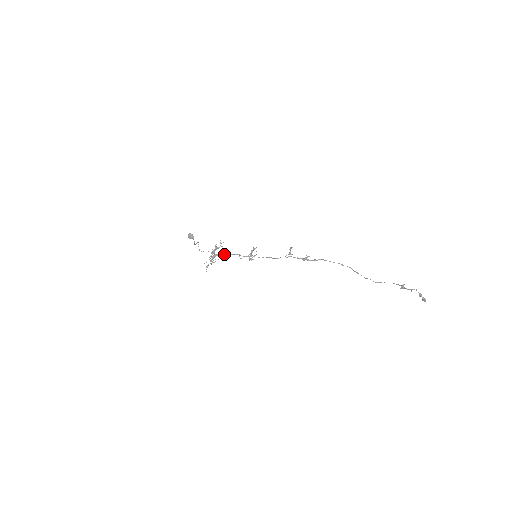
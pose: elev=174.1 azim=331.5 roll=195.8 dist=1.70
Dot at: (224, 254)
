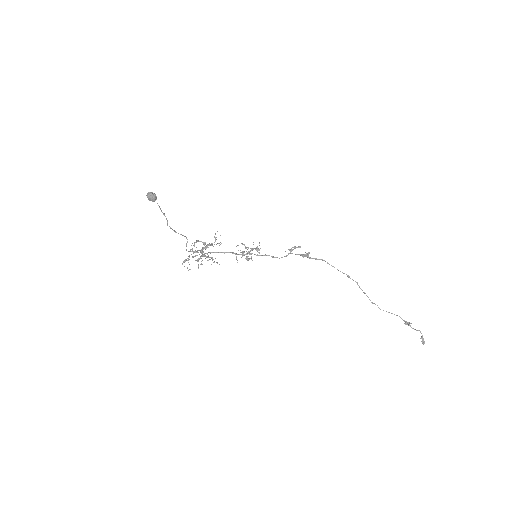
Dot at: occluded
